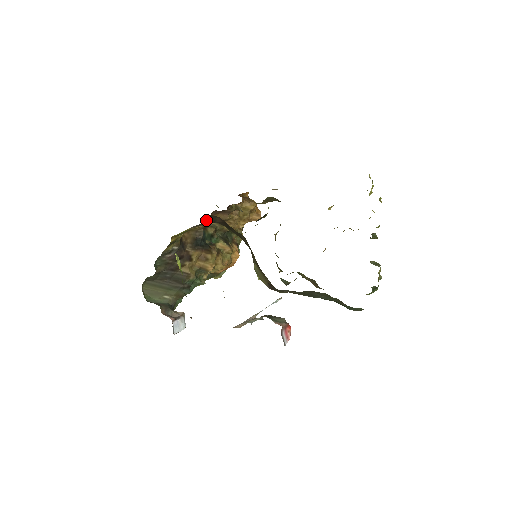
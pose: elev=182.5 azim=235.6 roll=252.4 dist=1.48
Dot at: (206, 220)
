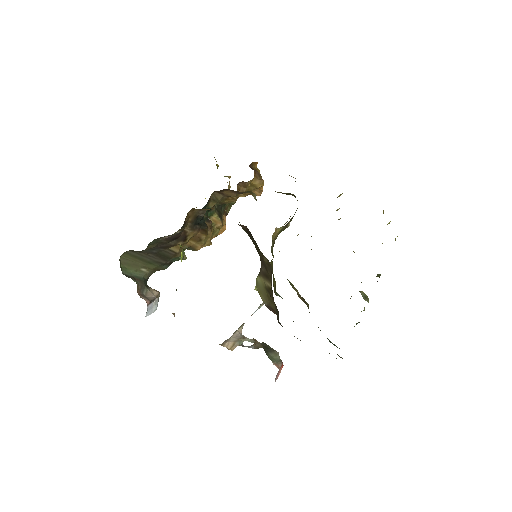
Dot at: occluded
